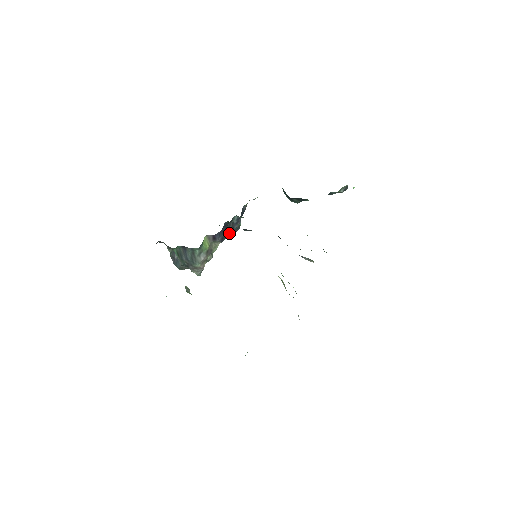
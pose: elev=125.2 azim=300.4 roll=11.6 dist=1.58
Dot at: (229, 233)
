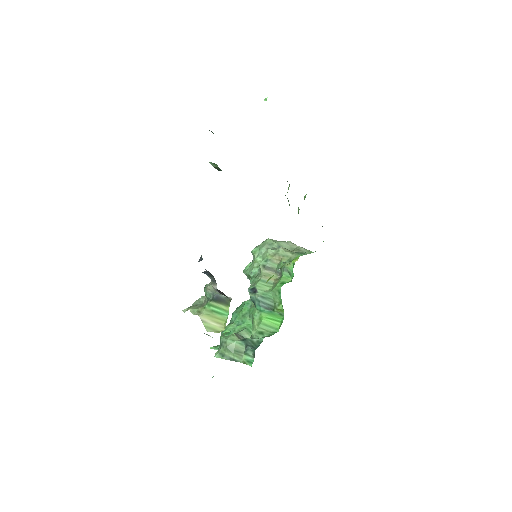
Dot at: occluded
